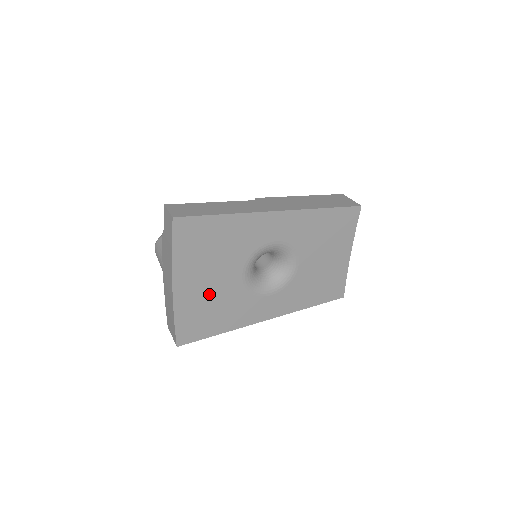
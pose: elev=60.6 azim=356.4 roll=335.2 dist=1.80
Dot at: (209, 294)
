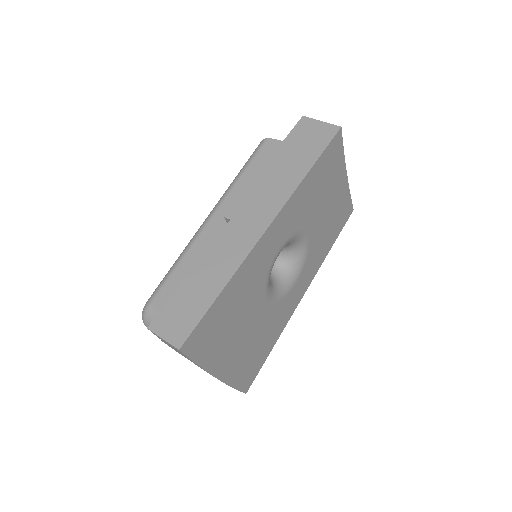
Dot at: (248, 343)
